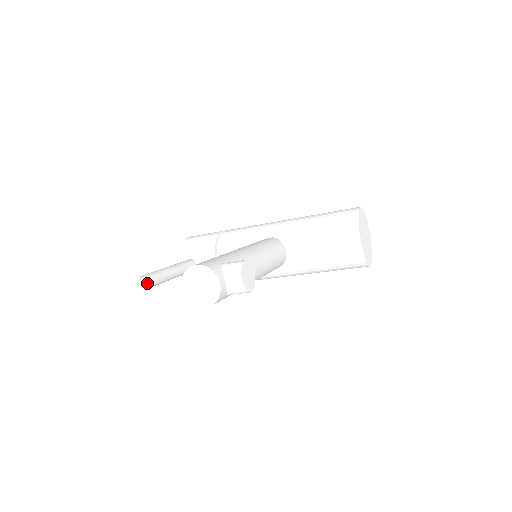
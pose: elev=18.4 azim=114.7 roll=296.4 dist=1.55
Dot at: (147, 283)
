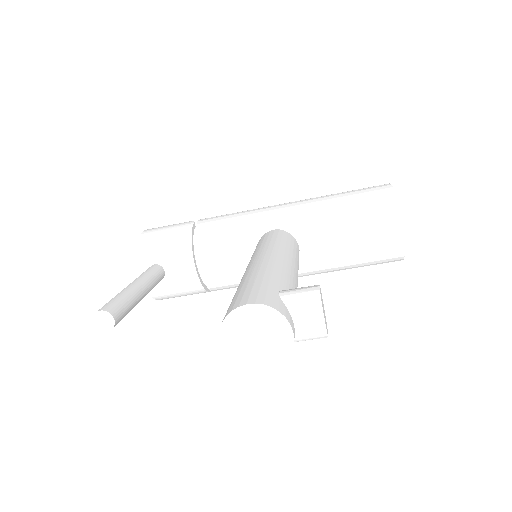
Dot at: (116, 318)
